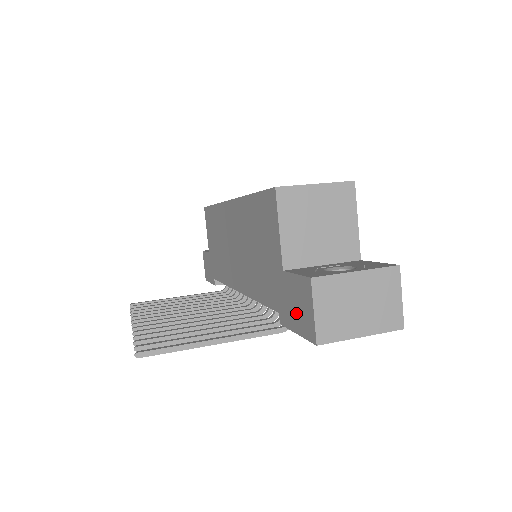
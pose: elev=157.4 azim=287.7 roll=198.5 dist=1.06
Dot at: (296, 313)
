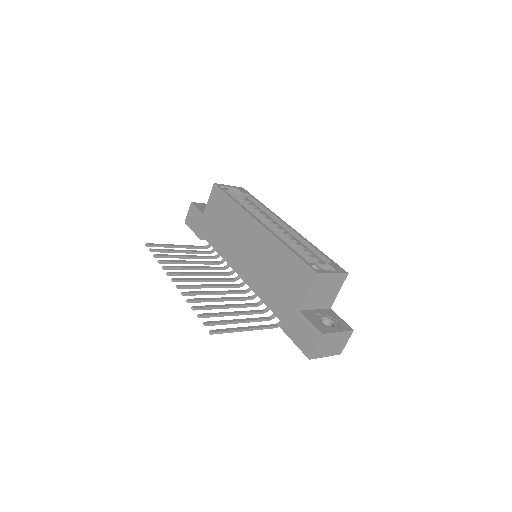
Dot at: (300, 336)
